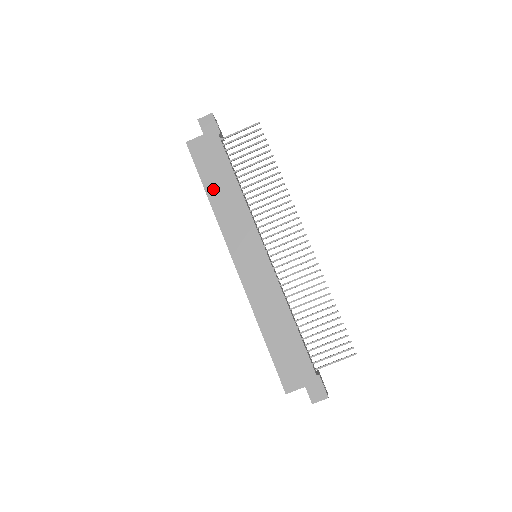
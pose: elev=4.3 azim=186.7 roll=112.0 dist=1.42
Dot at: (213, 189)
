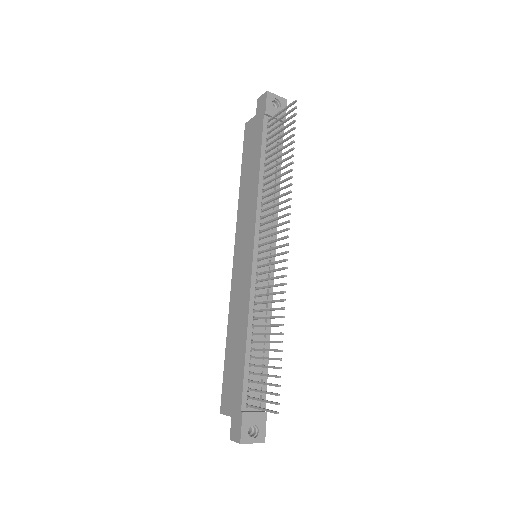
Dot at: (245, 175)
